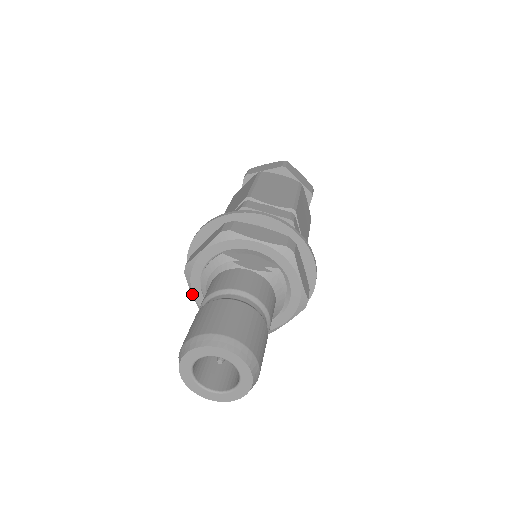
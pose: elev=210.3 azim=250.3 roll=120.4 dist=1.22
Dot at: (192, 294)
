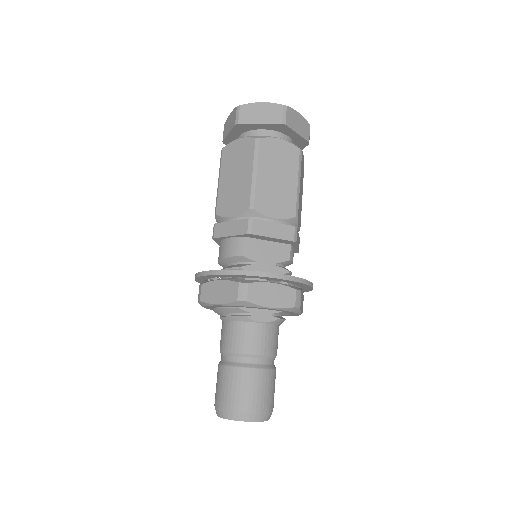
Dot at: occluded
